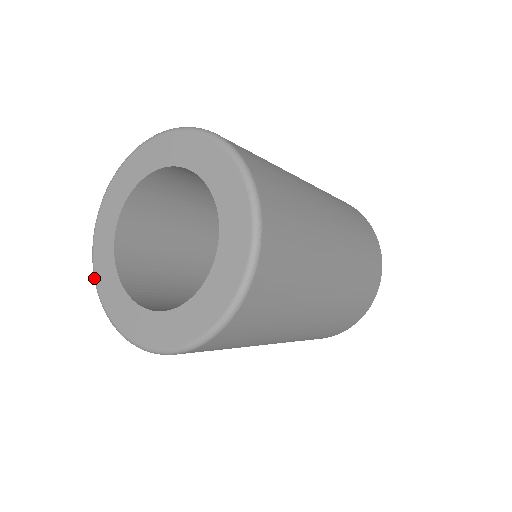
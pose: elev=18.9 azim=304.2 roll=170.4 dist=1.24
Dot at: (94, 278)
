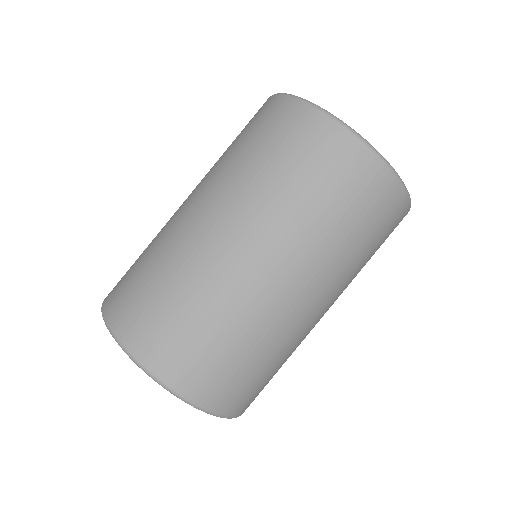
Dot at: occluded
